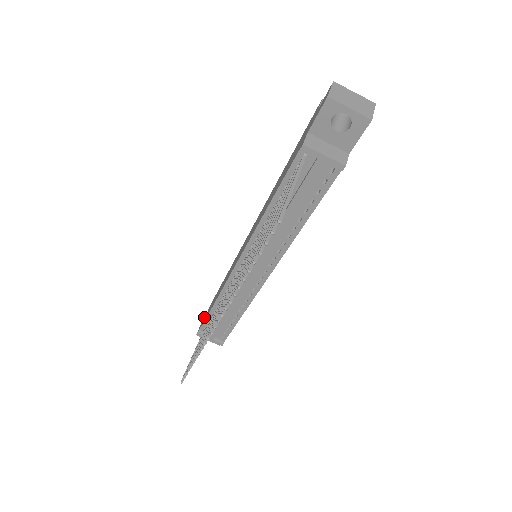
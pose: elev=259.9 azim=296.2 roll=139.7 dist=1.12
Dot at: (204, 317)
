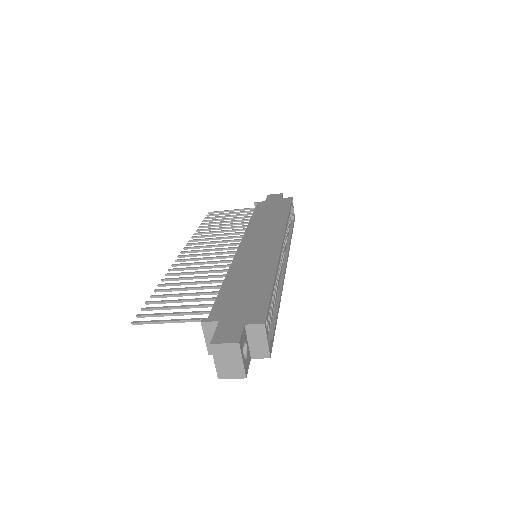
Dot at: (280, 196)
